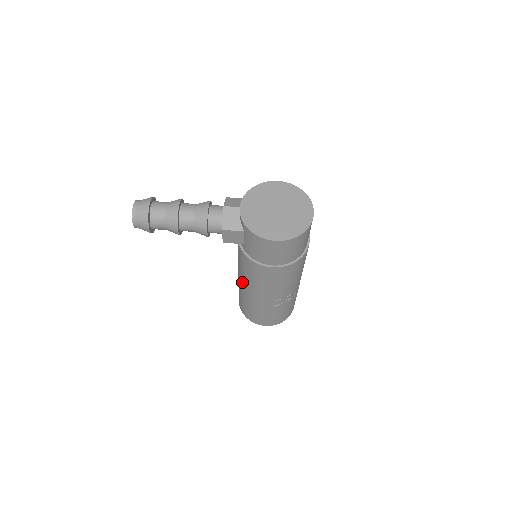
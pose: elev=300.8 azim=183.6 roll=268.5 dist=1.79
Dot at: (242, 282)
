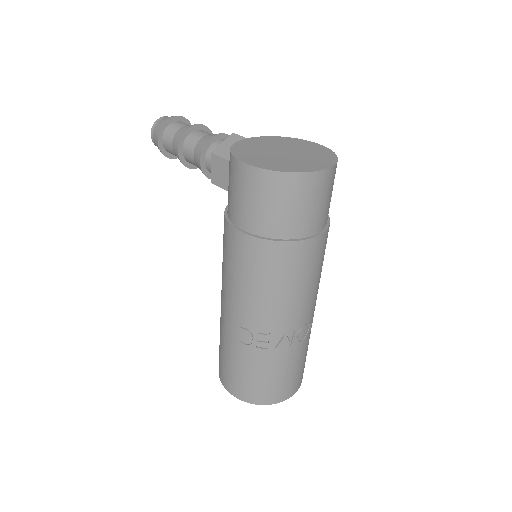
Dot at: occluded
